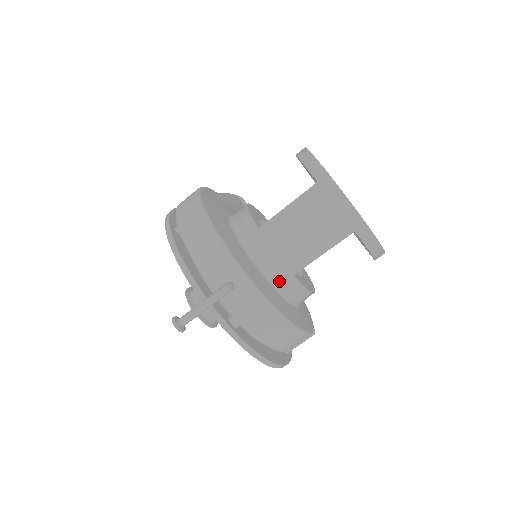
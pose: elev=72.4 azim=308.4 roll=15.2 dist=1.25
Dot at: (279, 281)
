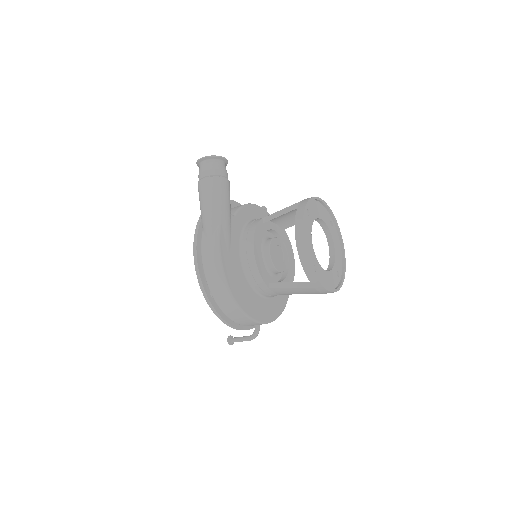
Dot at: occluded
